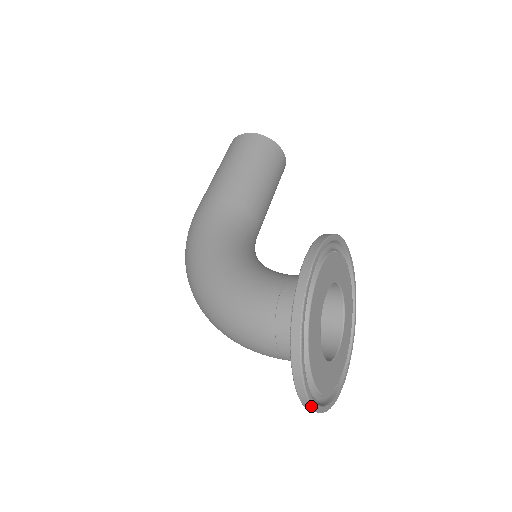
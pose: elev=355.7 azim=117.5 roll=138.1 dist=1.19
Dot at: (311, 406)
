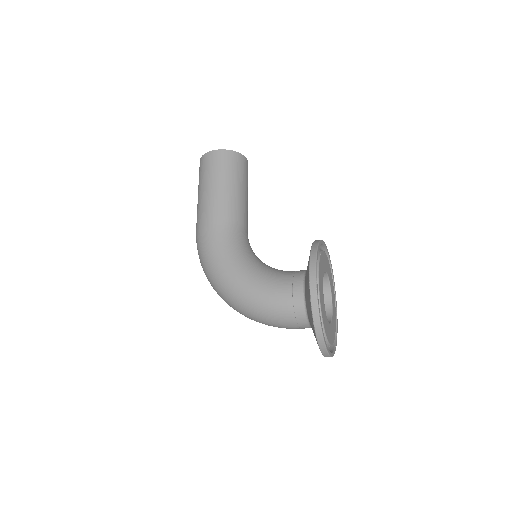
Dot at: occluded
